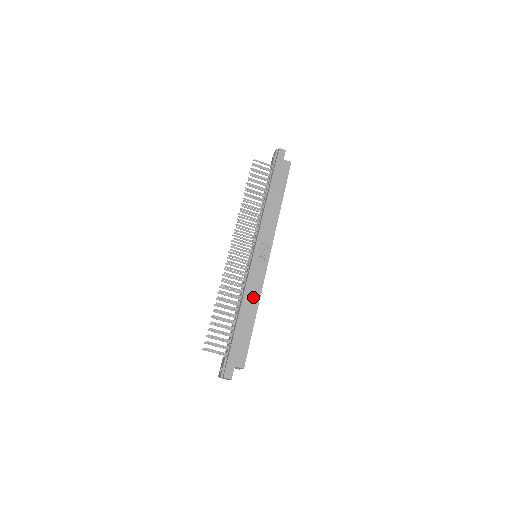
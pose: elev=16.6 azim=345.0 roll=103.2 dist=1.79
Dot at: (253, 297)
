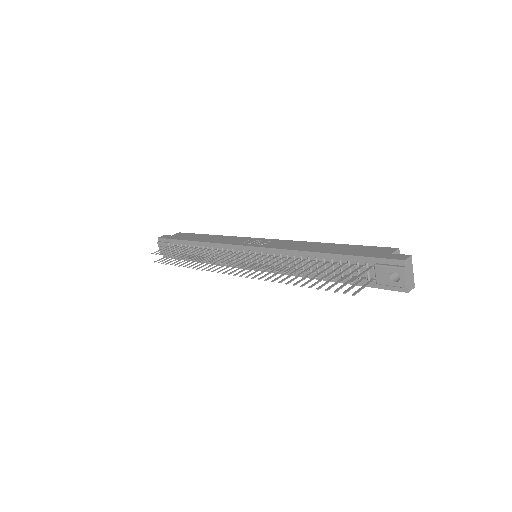
Dot at: (303, 245)
